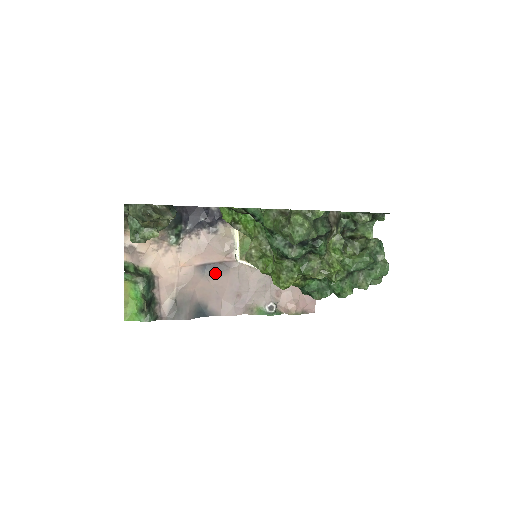
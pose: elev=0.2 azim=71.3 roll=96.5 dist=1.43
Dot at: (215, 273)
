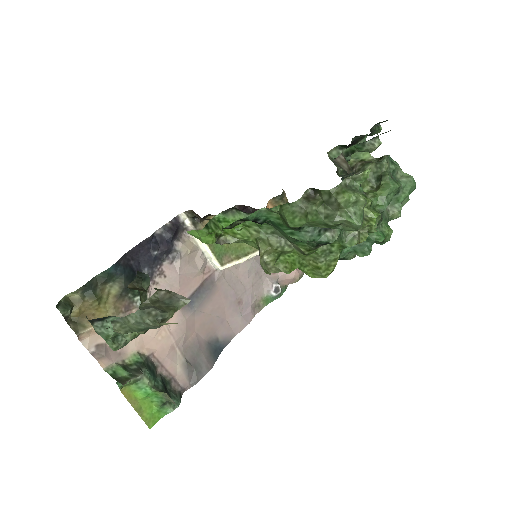
Dot at: (204, 299)
